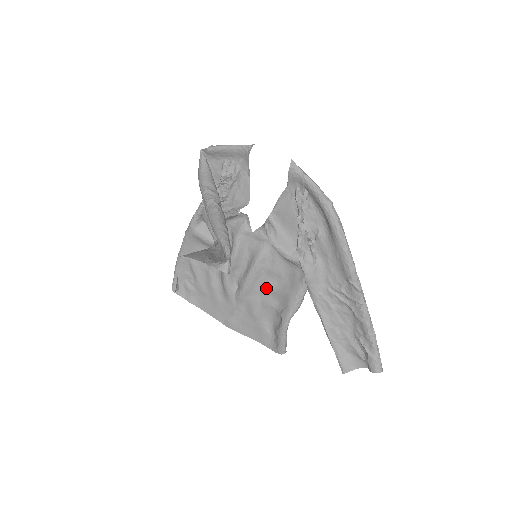
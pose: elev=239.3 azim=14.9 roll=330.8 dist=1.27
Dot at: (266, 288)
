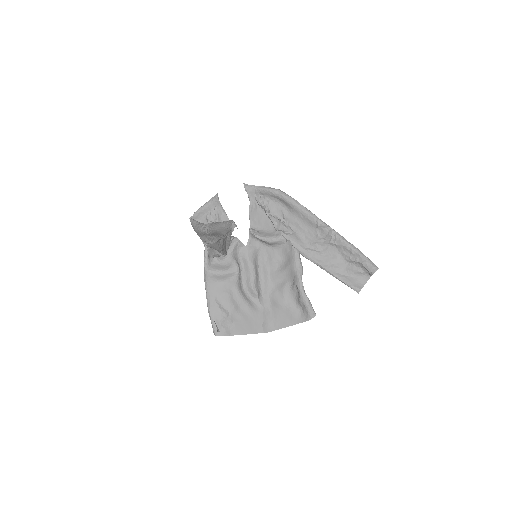
Dot at: (275, 277)
